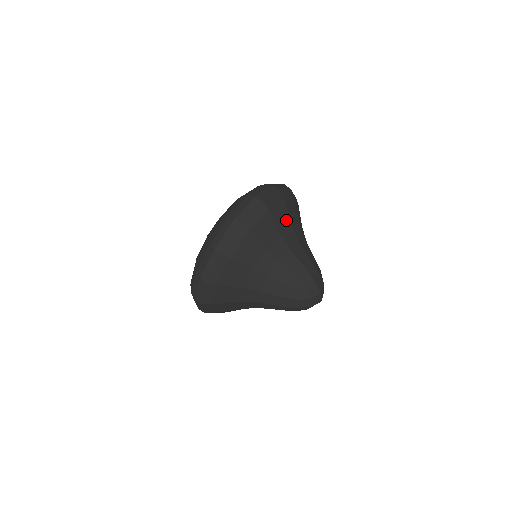
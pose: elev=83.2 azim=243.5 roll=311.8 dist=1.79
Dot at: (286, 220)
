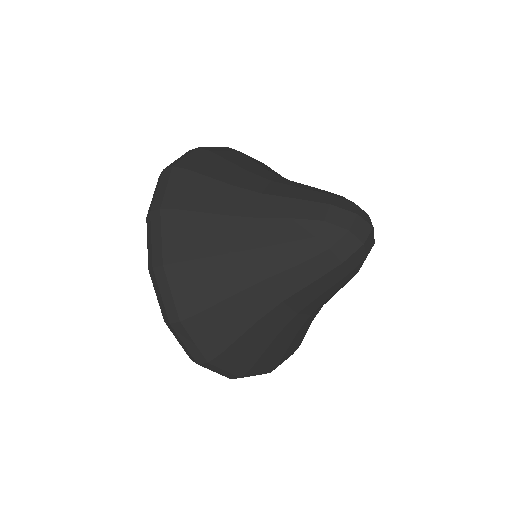
Dot at: (232, 170)
